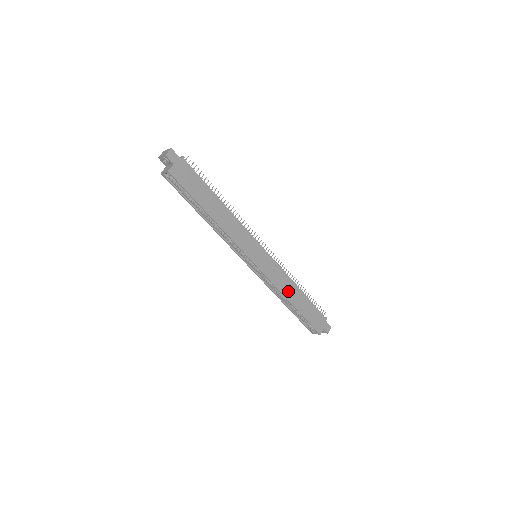
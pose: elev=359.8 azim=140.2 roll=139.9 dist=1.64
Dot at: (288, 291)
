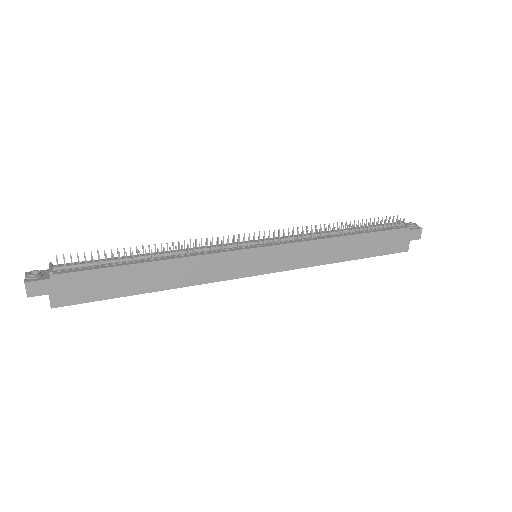
Dot at: (329, 254)
